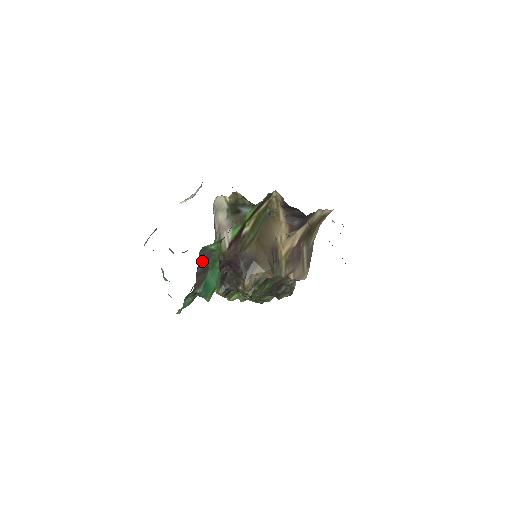
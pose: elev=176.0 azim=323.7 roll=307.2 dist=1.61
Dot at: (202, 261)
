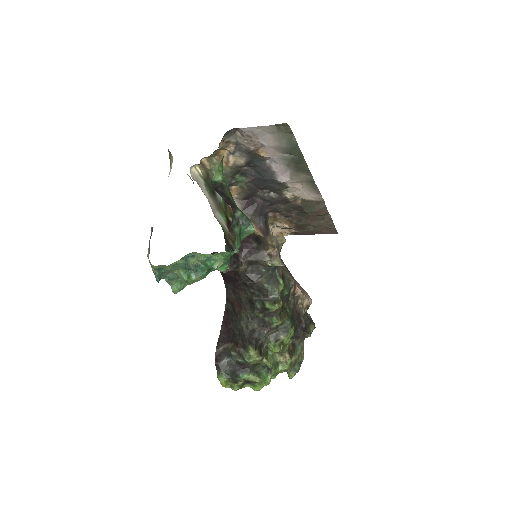
Dot at: (220, 192)
